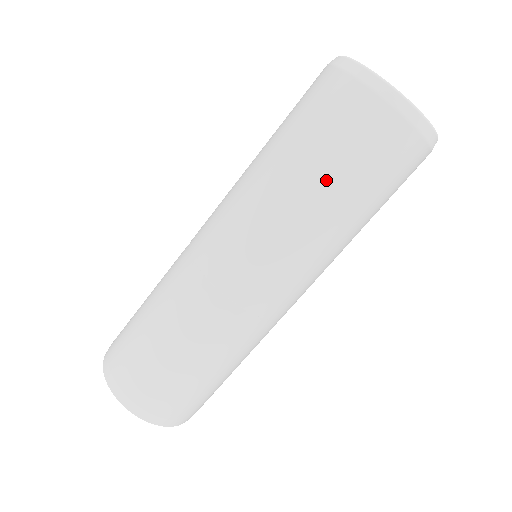
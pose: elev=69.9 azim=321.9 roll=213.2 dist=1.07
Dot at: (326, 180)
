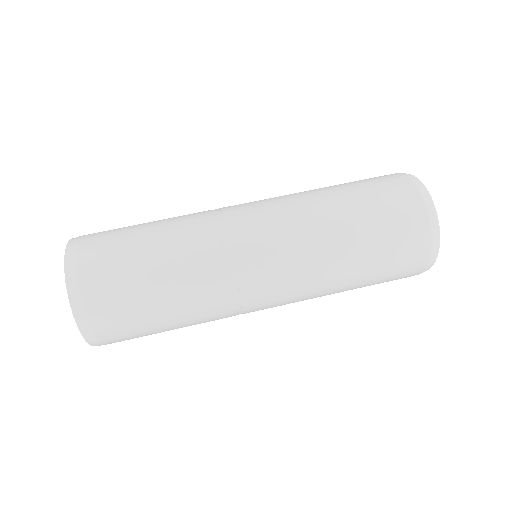
Dot at: (339, 186)
